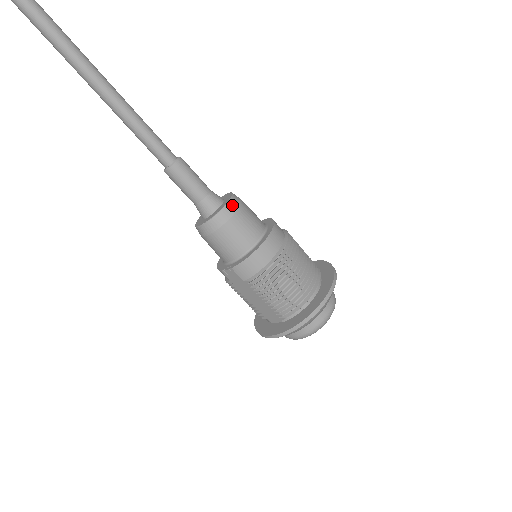
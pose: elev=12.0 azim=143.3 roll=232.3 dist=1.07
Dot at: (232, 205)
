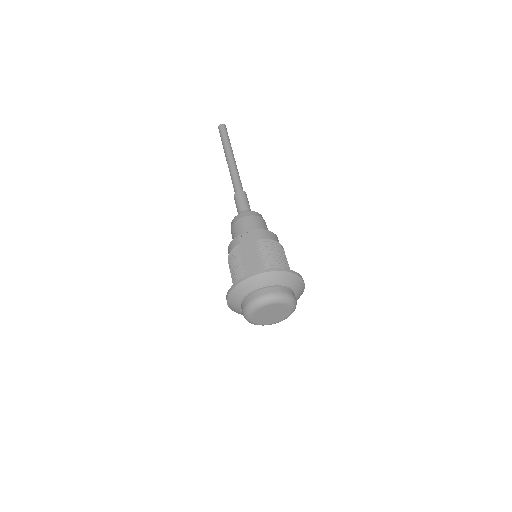
Dot at: occluded
